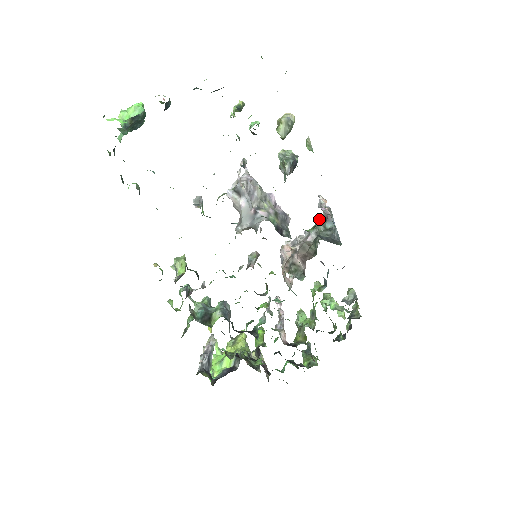
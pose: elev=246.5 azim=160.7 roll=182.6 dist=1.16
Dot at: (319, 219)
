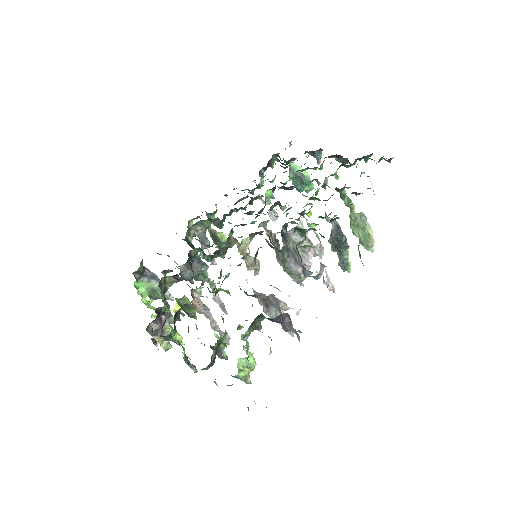
Dot at: occluded
